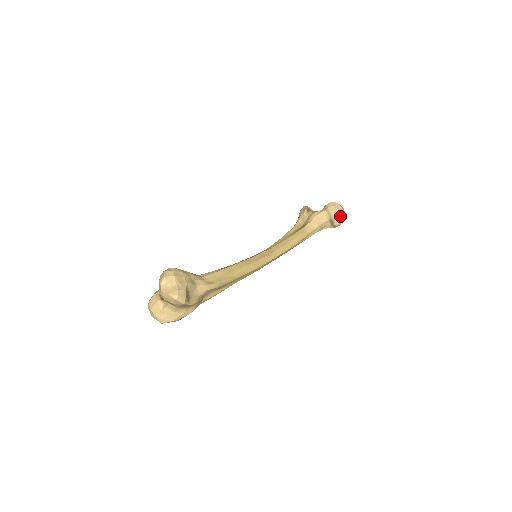
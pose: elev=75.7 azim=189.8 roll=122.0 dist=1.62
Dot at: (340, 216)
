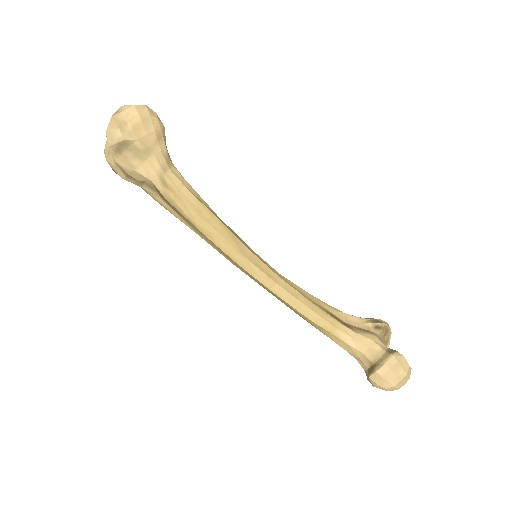
Dot at: (386, 379)
